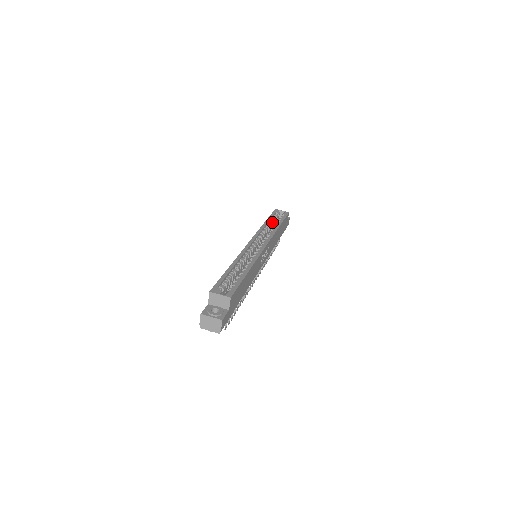
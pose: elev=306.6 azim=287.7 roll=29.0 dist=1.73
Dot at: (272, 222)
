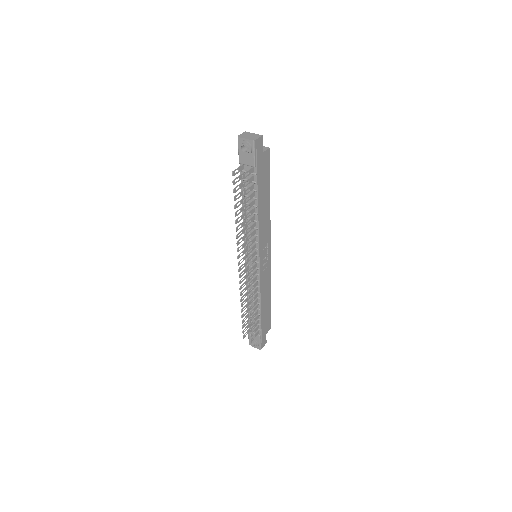
Dot at: occluded
